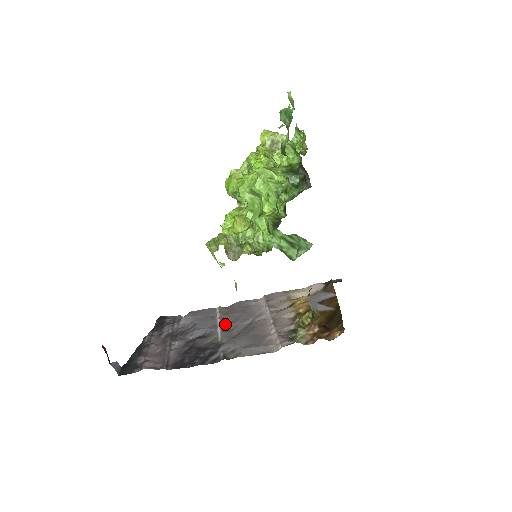
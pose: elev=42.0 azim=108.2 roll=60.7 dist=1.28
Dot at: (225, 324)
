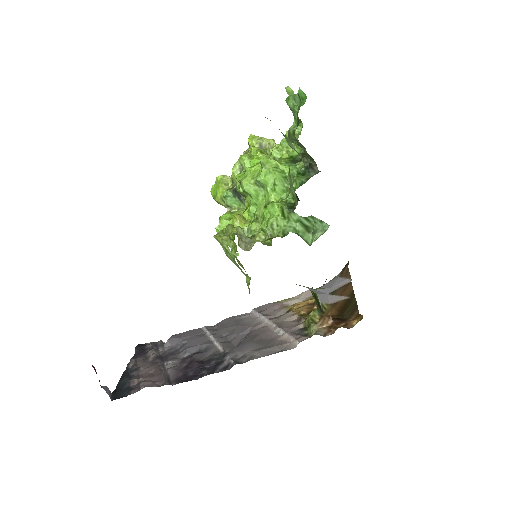
Dot at: (221, 337)
